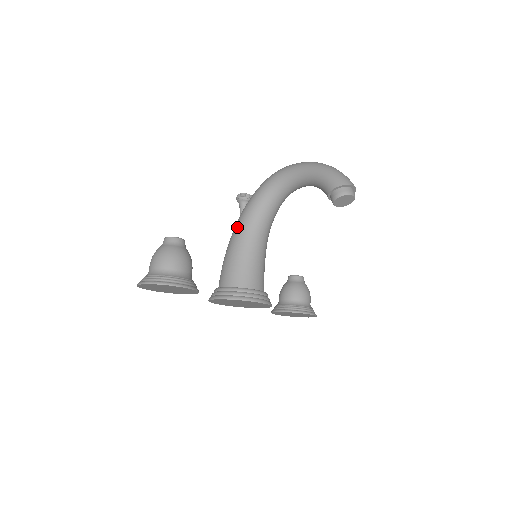
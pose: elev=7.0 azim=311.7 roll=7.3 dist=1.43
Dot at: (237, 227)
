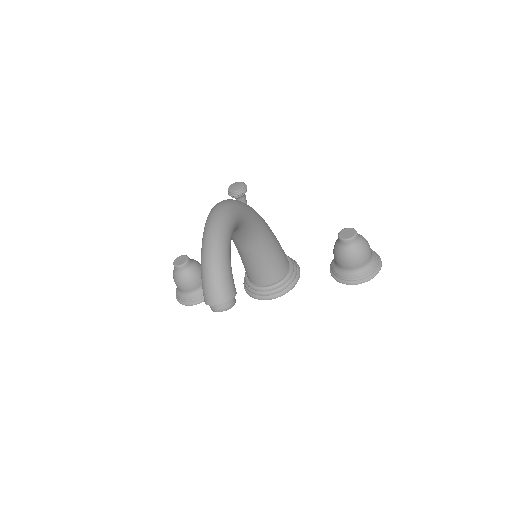
Dot at: occluded
